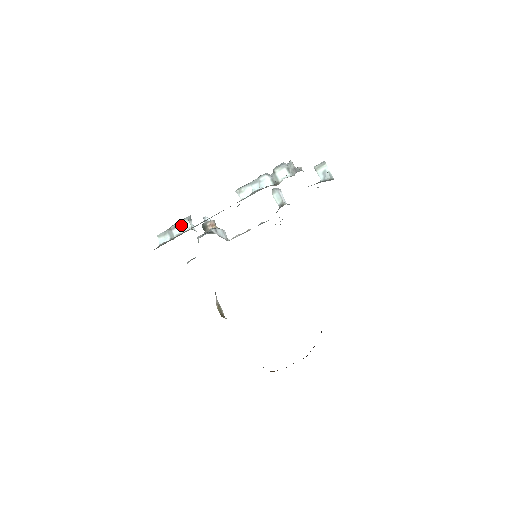
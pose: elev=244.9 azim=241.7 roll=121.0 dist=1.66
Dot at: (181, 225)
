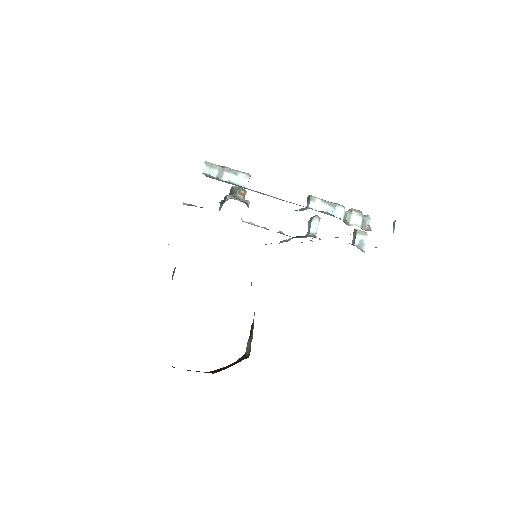
Dot at: (238, 175)
